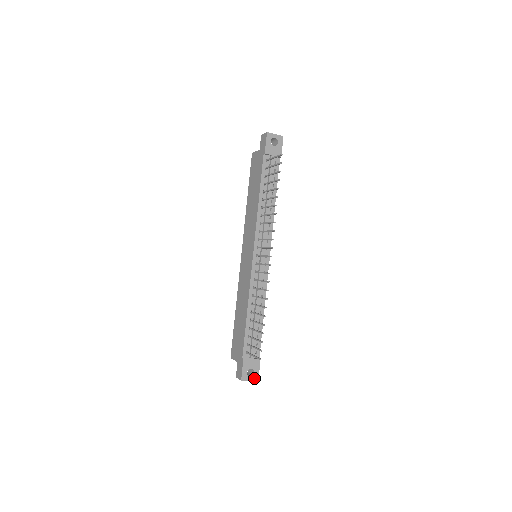
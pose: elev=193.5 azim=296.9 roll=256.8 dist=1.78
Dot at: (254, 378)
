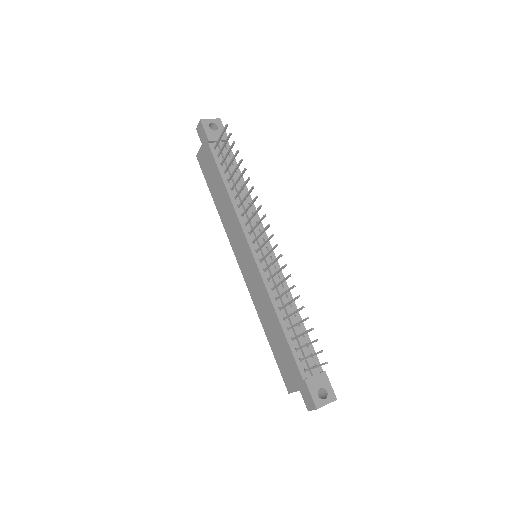
Dot at: (330, 399)
